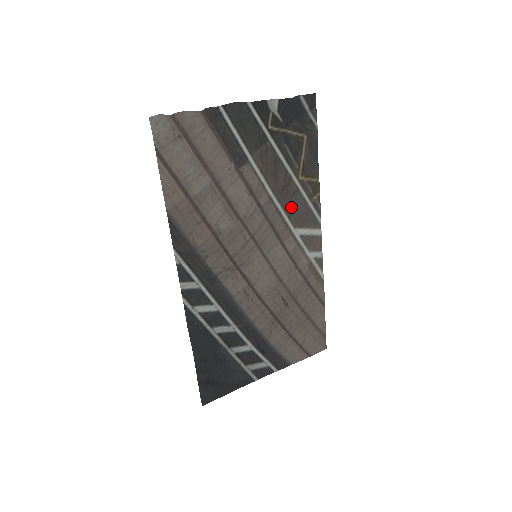
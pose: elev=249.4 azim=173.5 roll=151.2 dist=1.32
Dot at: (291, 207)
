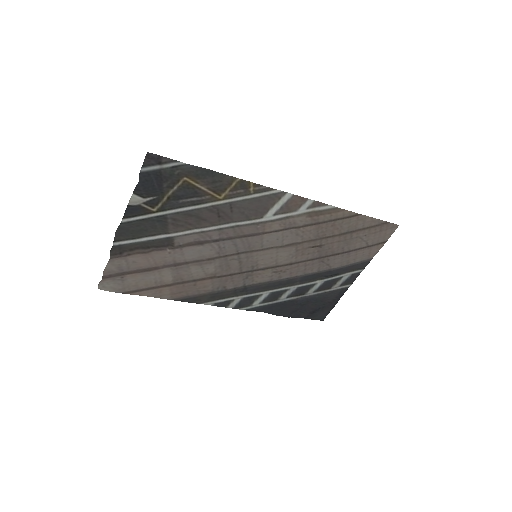
Dot at: (241, 215)
